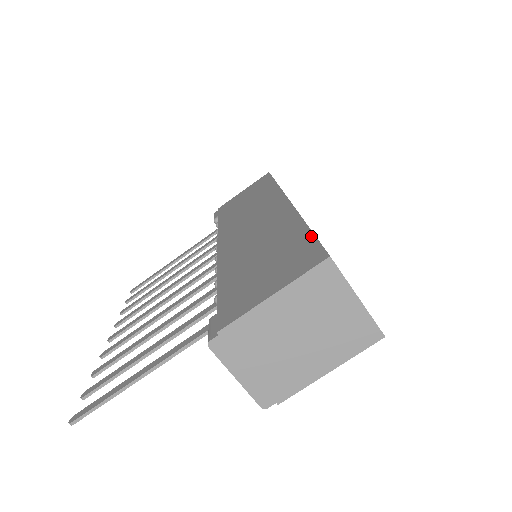
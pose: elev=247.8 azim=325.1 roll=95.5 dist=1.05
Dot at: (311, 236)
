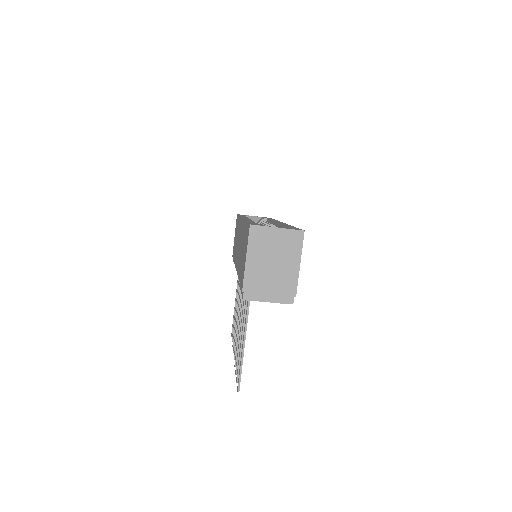
Dot at: occluded
